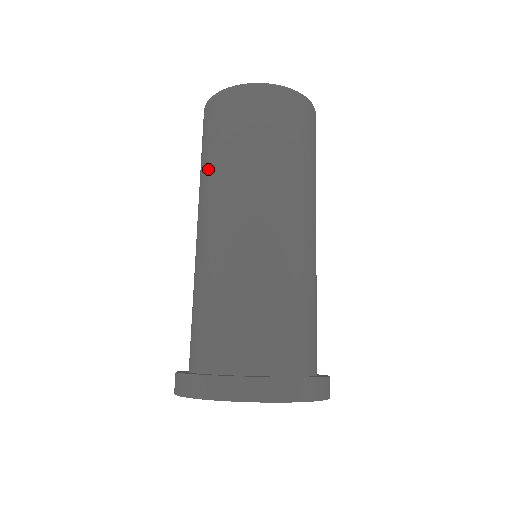
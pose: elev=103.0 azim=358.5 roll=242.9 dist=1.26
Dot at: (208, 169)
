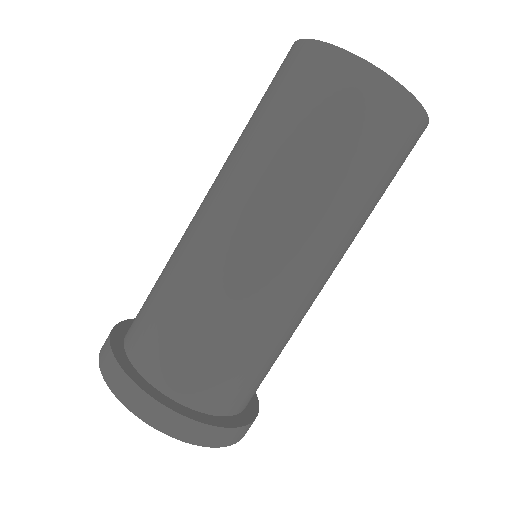
Dot at: (241, 135)
